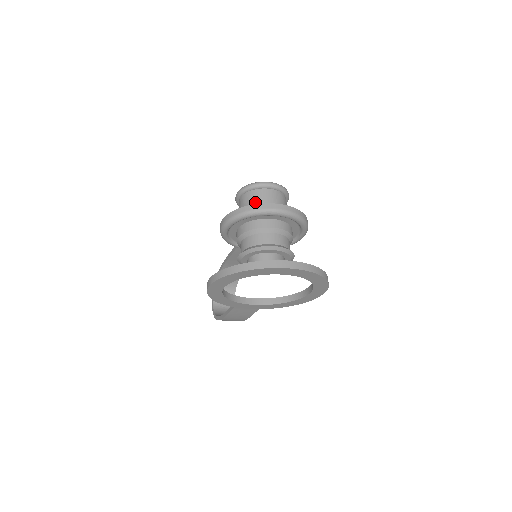
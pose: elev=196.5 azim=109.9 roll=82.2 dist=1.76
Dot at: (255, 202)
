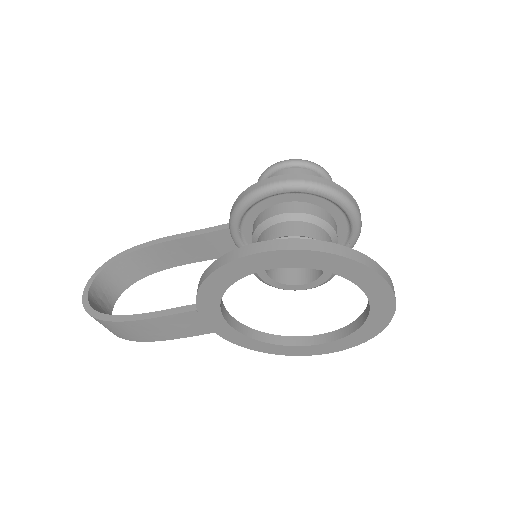
Dot at: occluded
